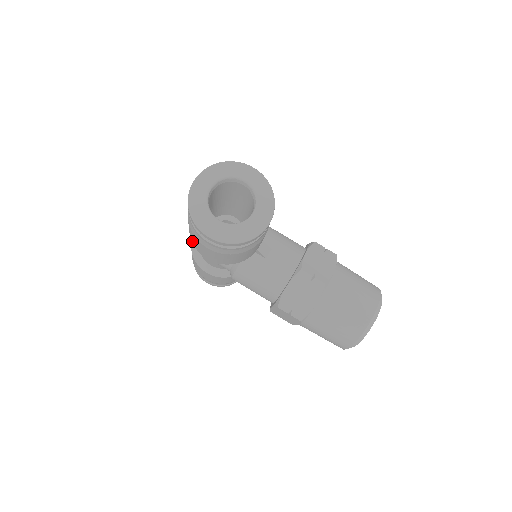
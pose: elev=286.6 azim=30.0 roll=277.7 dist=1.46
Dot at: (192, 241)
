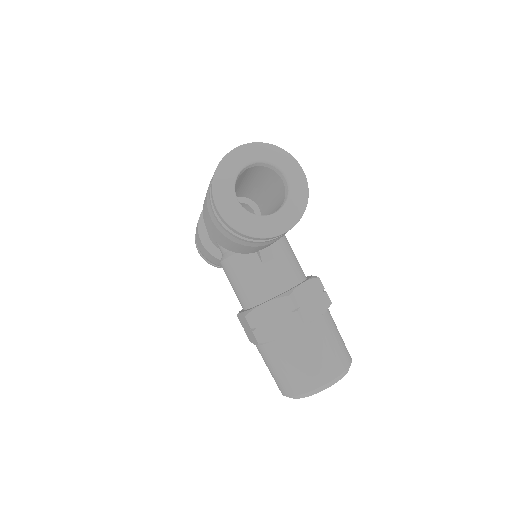
Dot at: (203, 204)
